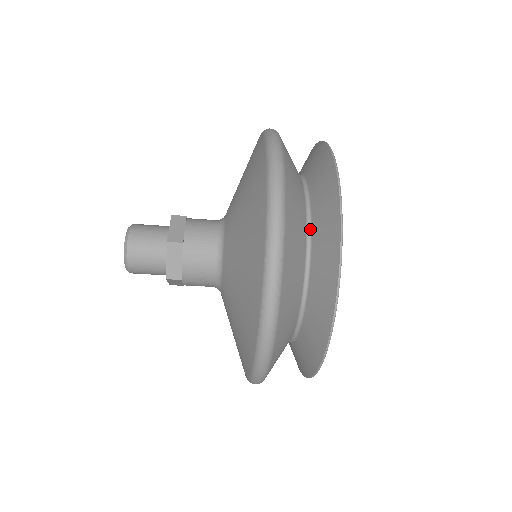
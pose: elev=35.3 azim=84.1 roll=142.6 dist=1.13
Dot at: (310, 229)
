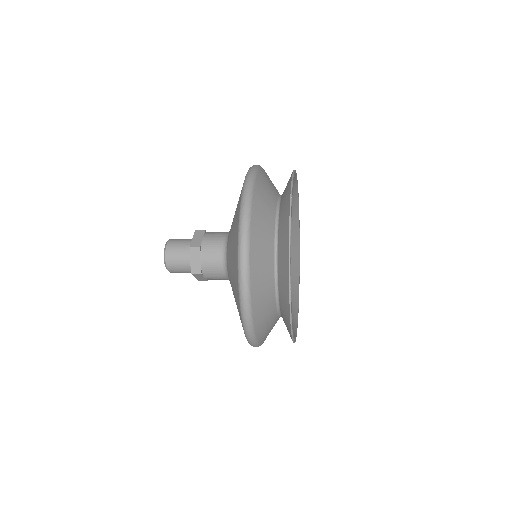
Dot at: (277, 229)
